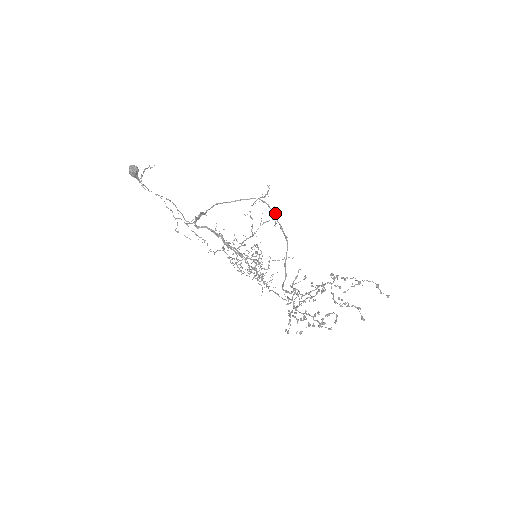
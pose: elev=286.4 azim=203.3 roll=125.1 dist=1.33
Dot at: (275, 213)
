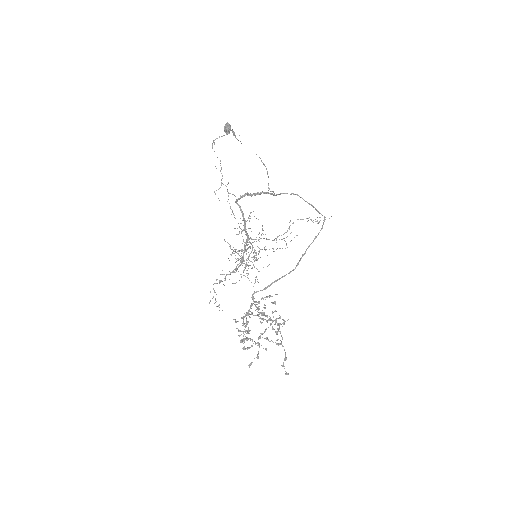
Dot at: occluded
